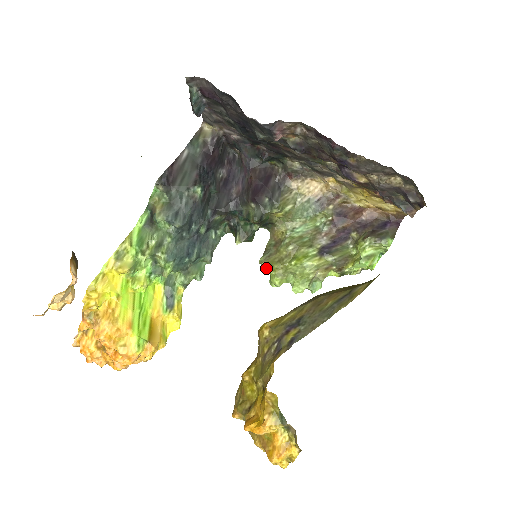
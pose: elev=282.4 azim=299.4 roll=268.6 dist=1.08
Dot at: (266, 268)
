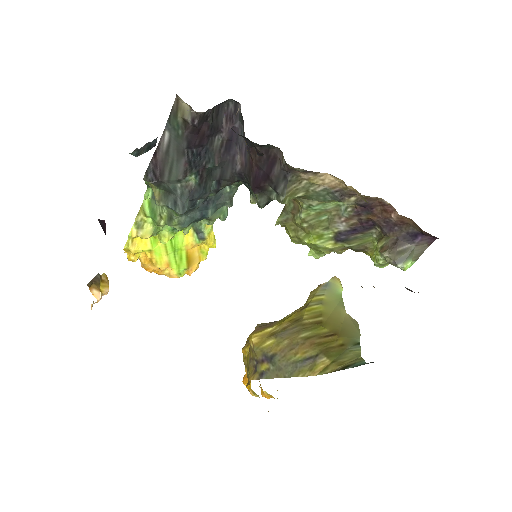
Dot at: occluded
